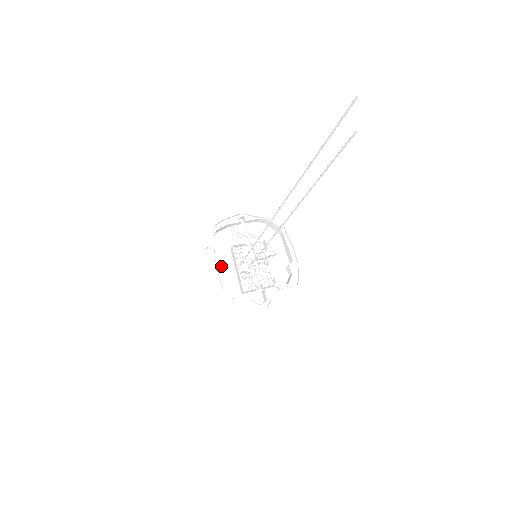
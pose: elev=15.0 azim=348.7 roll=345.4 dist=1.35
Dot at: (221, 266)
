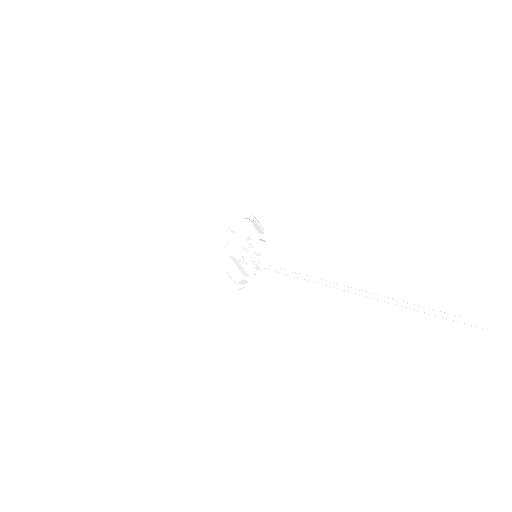
Dot at: (229, 271)
